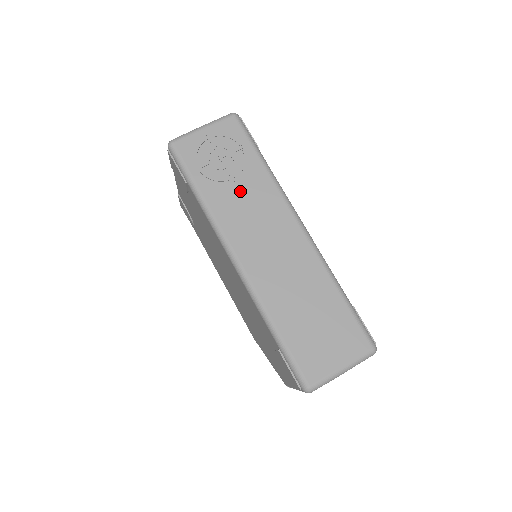
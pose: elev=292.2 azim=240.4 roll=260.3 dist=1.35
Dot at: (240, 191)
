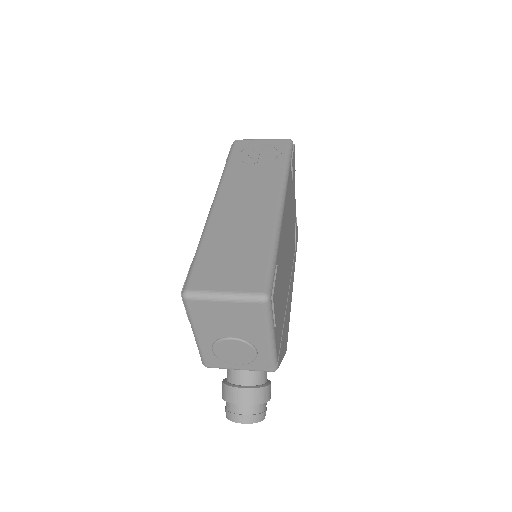
Dot at: (255, 171)
